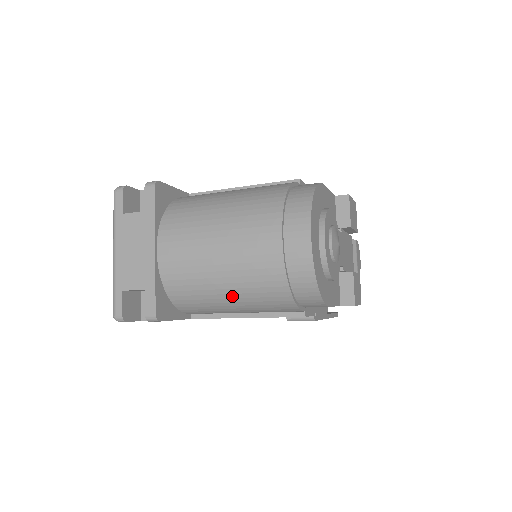
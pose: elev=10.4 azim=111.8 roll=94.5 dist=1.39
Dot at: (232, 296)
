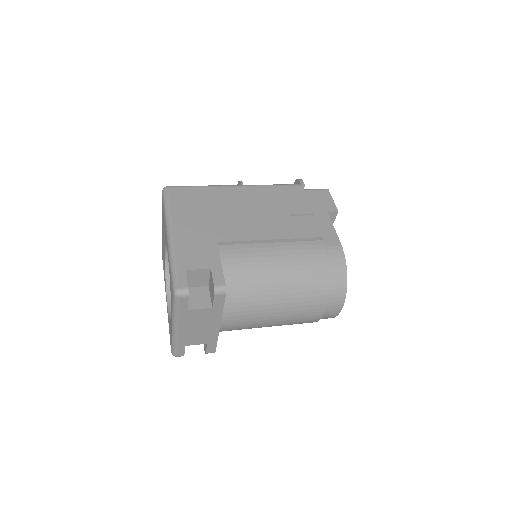
Dot at: occluded
